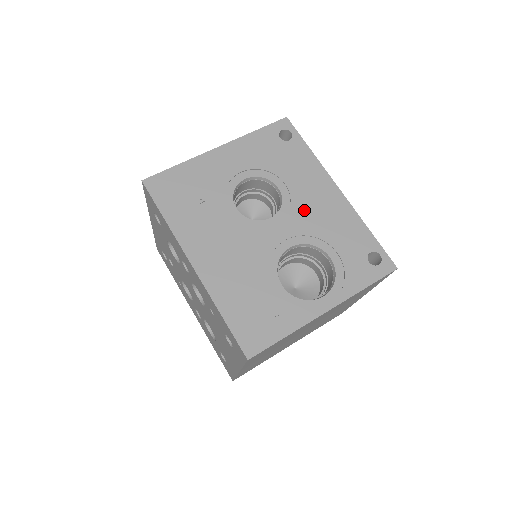
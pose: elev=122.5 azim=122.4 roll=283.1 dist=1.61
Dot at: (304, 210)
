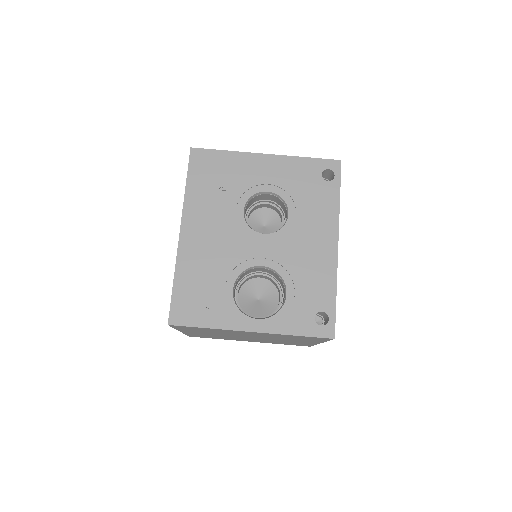
Dot at: (295, 244)
